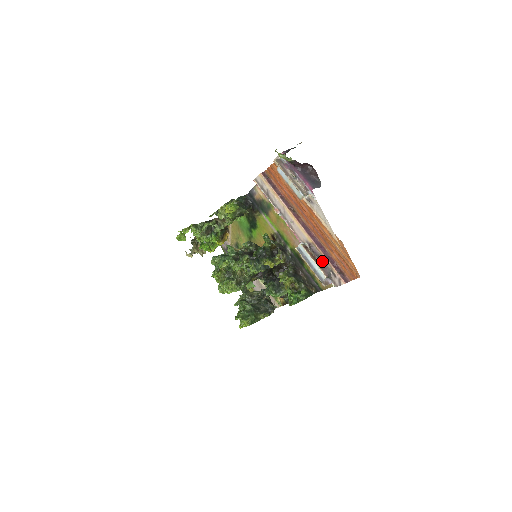
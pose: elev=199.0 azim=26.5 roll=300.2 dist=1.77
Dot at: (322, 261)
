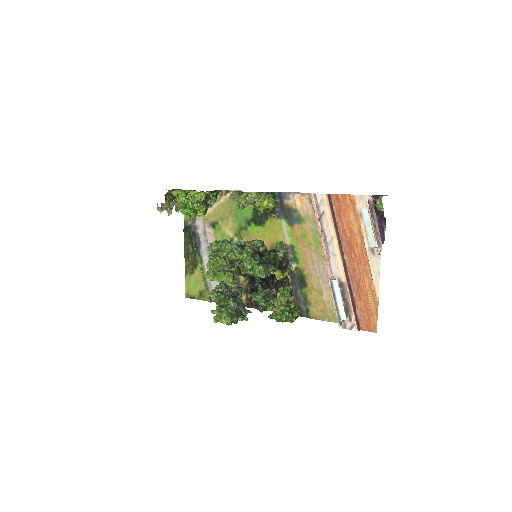
Dot at: (347, 303)
